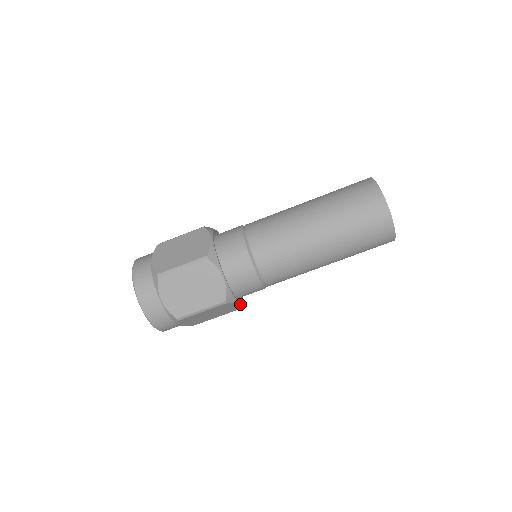
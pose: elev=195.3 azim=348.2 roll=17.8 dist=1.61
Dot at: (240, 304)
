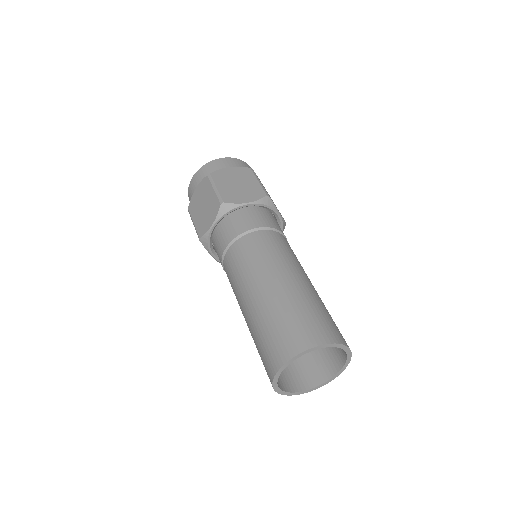
Dot at: occluded
